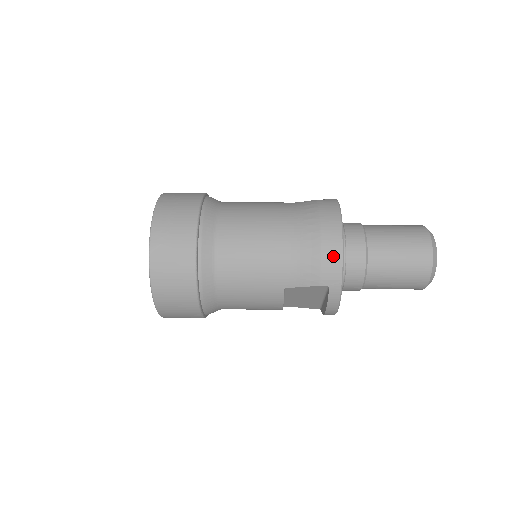
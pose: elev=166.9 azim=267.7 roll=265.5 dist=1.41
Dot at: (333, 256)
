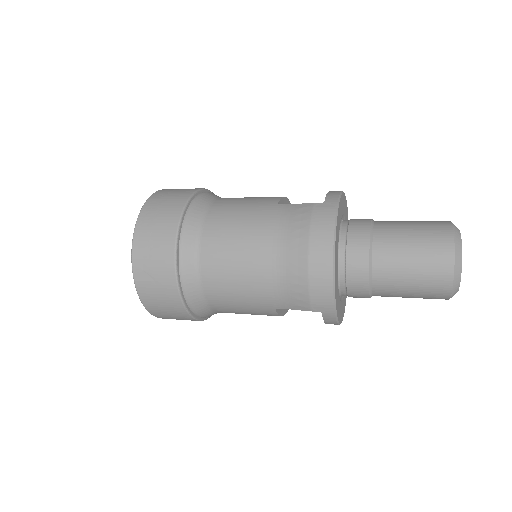
Dot at: (322, 285)
